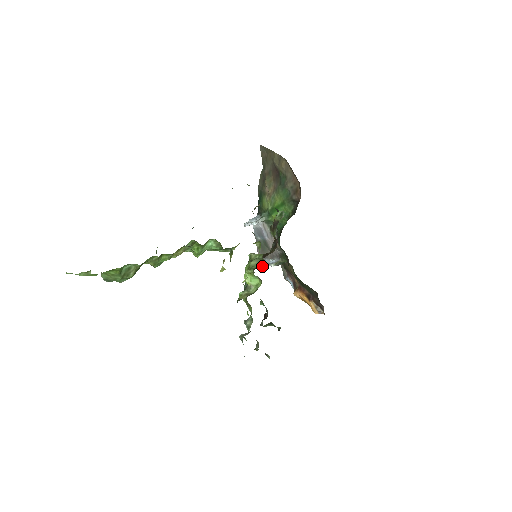
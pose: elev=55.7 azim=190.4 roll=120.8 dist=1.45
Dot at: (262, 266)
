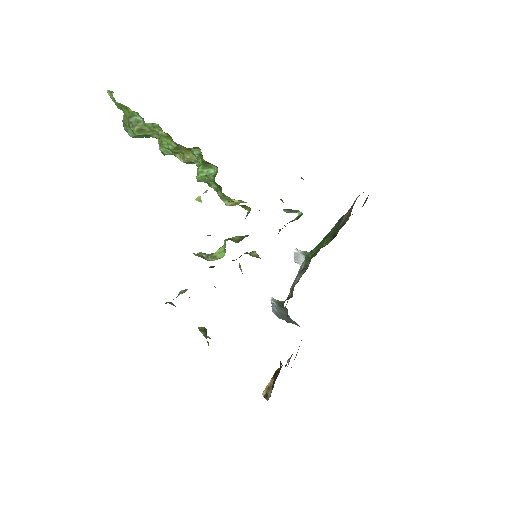
Dot at: (236, 241)
